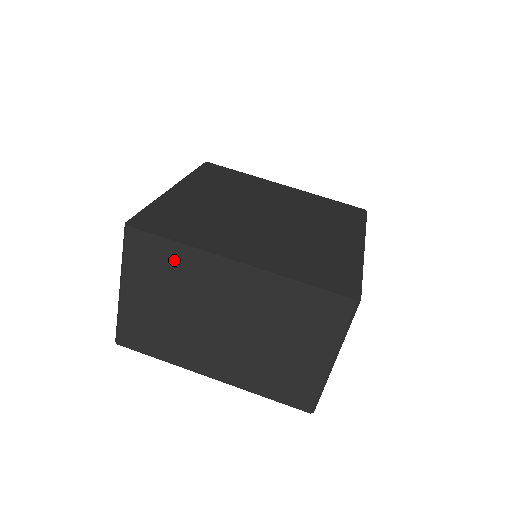
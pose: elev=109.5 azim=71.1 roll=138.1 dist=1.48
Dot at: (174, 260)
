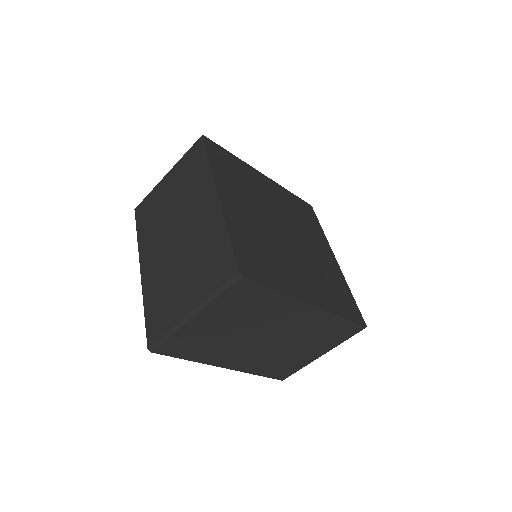
Dot at: (198, 172)
